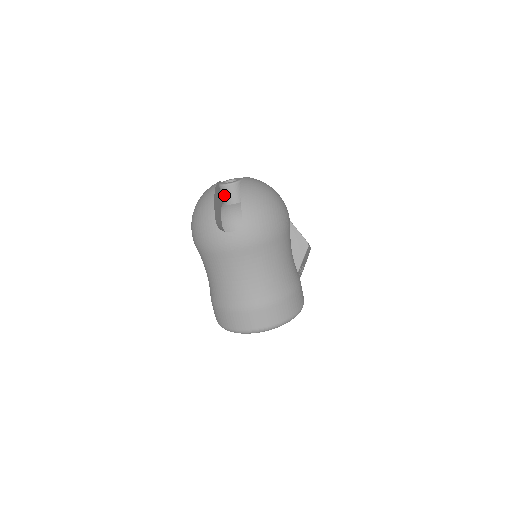
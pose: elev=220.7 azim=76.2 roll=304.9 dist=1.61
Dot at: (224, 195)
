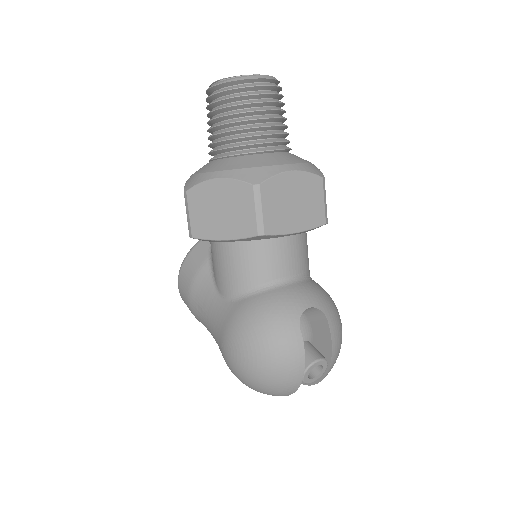
Dot at: occluded
